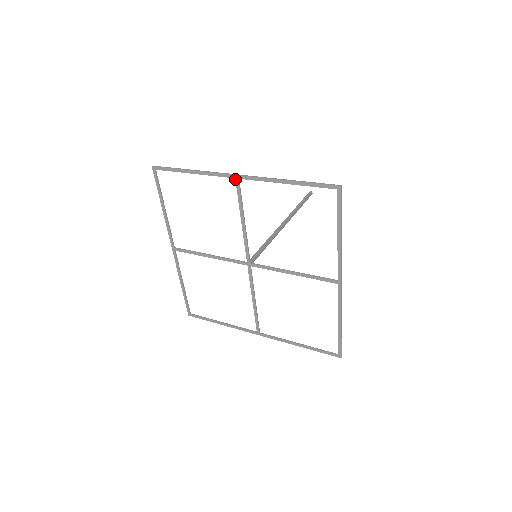
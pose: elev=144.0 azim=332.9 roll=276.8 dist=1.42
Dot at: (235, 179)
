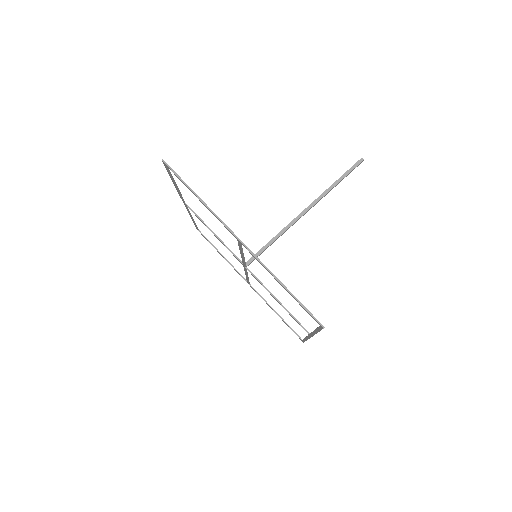
Dot at: (237, 240)
